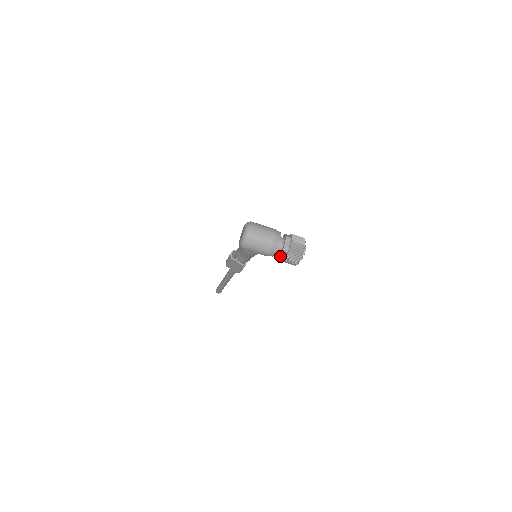
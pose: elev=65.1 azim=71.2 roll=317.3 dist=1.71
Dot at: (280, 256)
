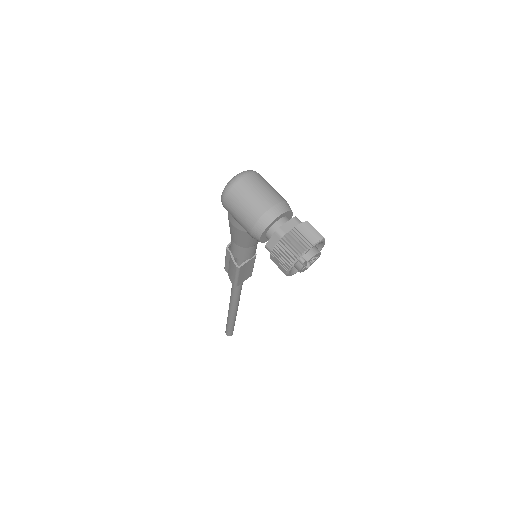
Dot at: (268, 242)
